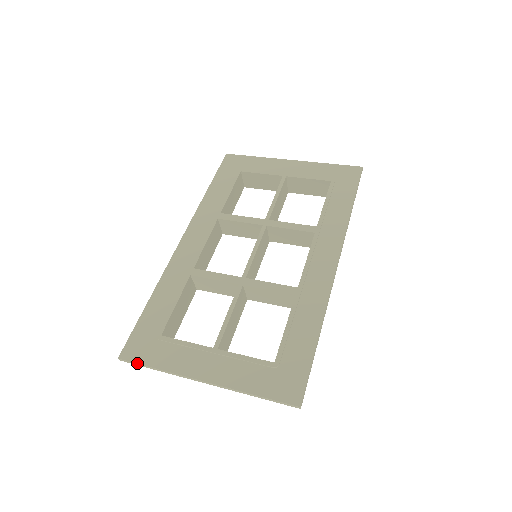
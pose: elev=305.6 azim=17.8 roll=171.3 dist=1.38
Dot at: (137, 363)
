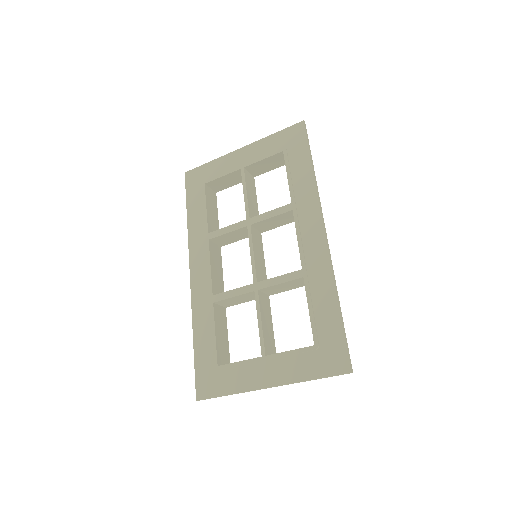
Dot at: (212, 397)
